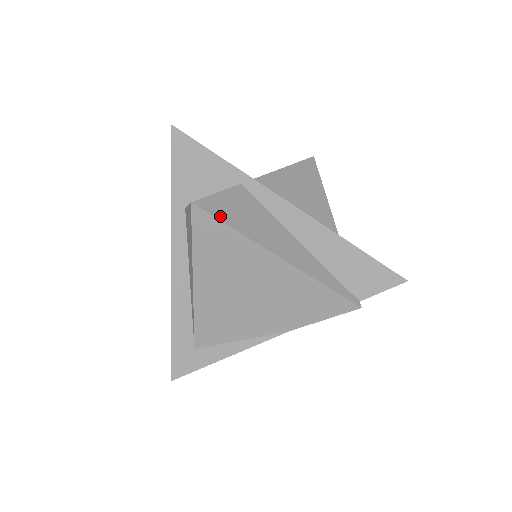
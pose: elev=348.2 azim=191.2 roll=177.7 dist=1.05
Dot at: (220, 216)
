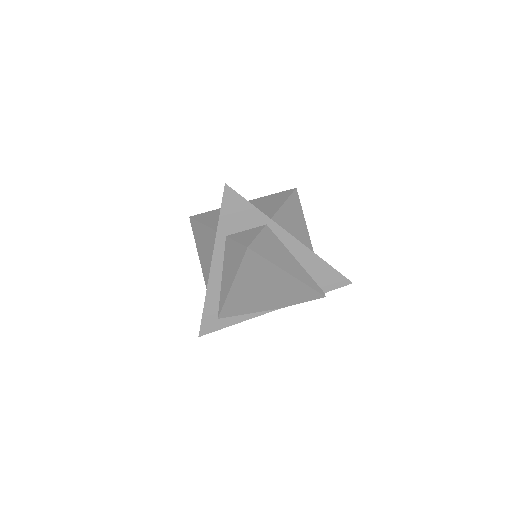
Dot at: (261, 253)
